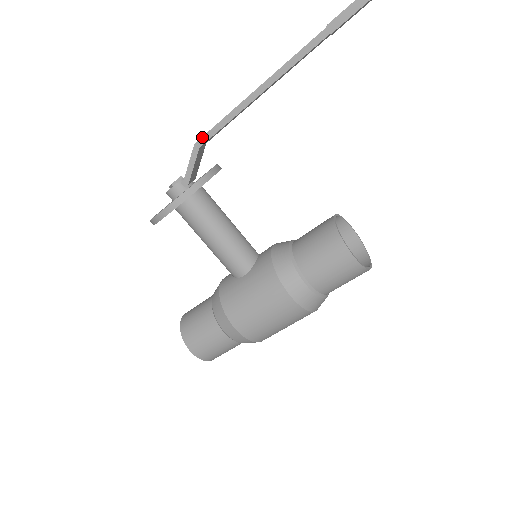
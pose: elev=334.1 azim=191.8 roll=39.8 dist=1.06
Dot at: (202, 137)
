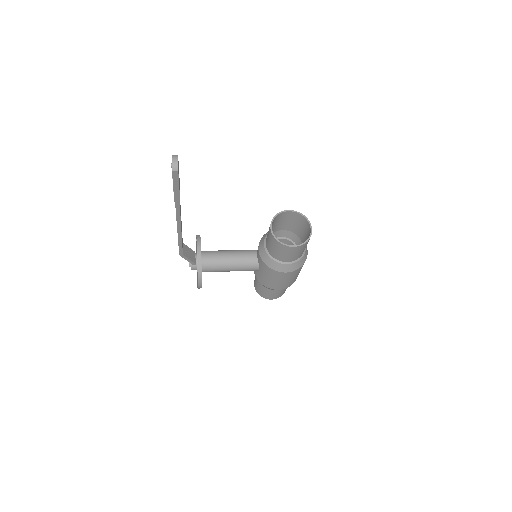
Dot at: (179, 252)
